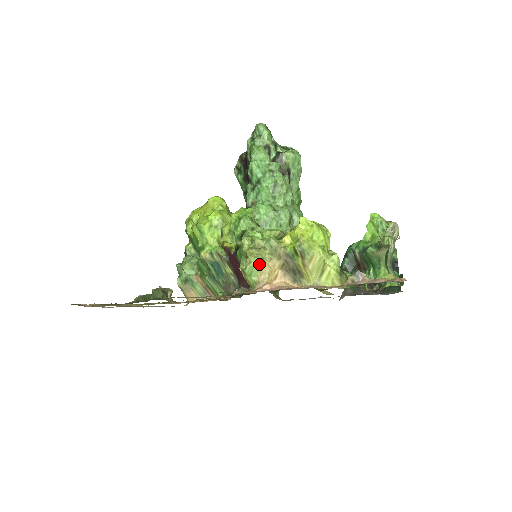
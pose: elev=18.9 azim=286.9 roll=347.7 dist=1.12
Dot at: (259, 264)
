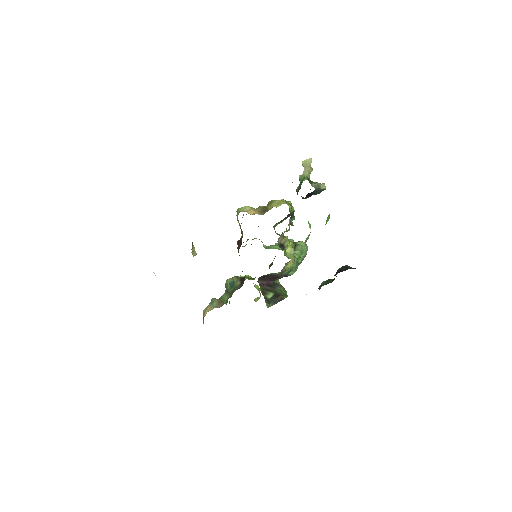
Dot at: (247, 207)
